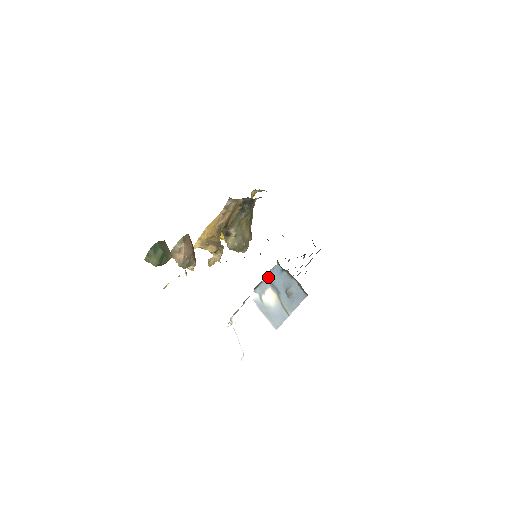
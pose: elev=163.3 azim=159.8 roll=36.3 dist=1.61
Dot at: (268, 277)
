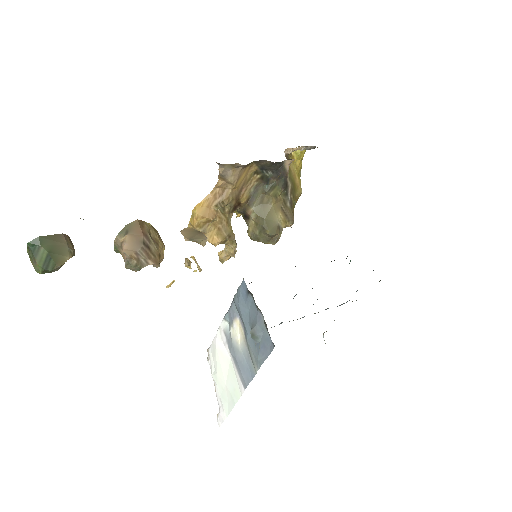
Dot at: (234, 299)
